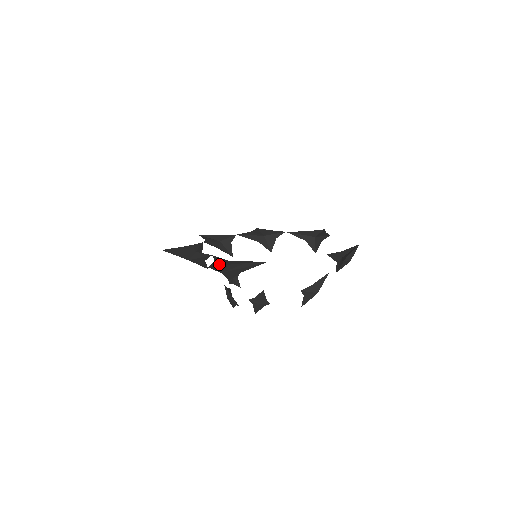
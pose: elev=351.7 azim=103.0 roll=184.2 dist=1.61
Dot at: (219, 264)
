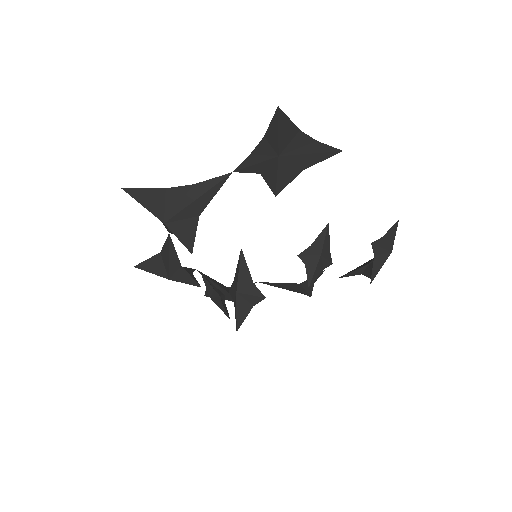
Dot at: (282, 125)
